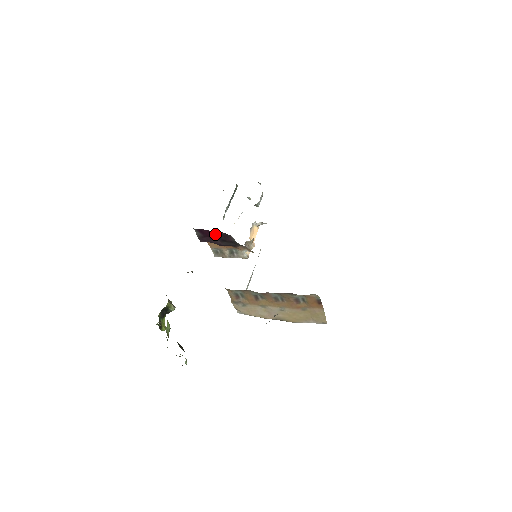
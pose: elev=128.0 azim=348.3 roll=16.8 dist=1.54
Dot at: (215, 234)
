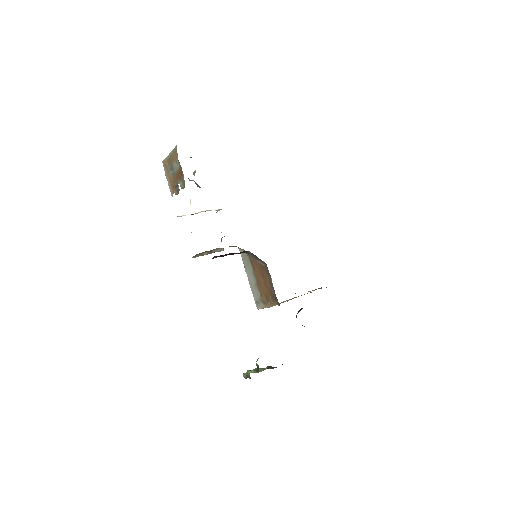
Dot at: (233, 253)
